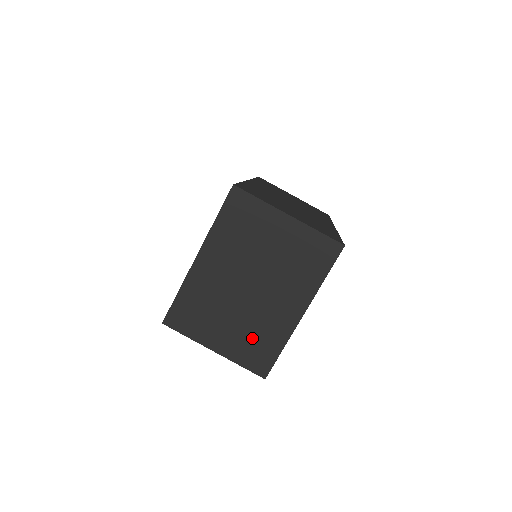
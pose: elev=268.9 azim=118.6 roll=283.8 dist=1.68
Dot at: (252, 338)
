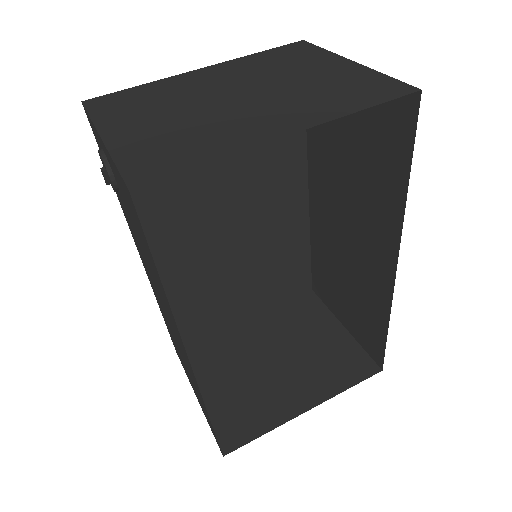
Dot at: (176, 138)
